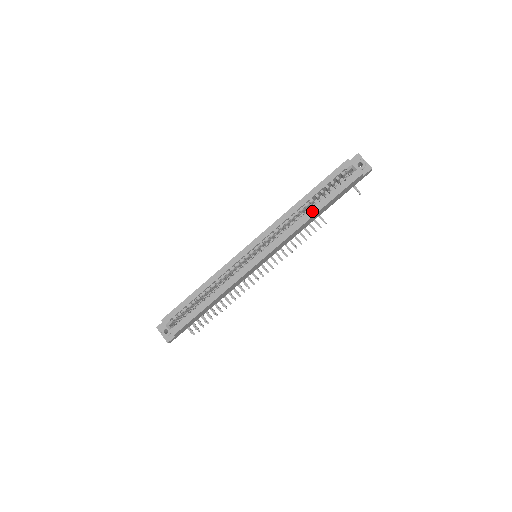
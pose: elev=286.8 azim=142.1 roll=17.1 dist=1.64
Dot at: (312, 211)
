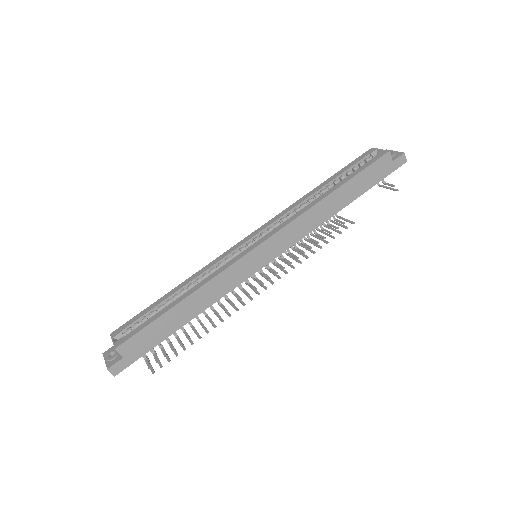
Dot at: (328, 191)
